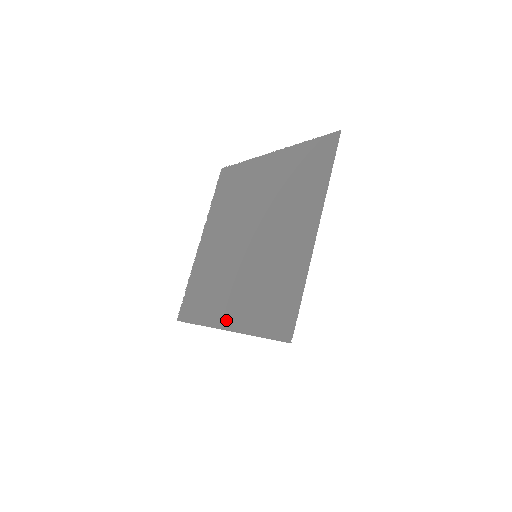
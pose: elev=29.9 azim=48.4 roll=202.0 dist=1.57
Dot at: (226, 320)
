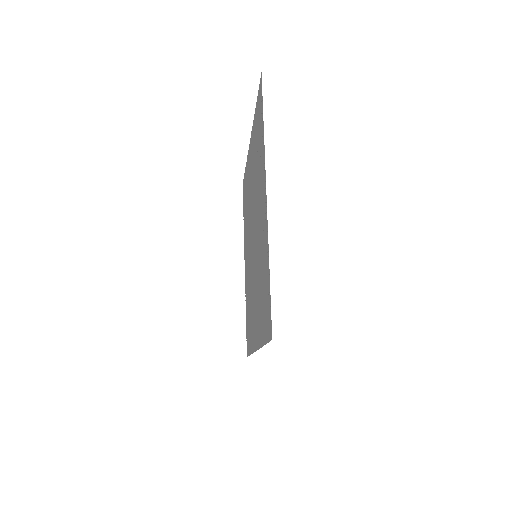
Dot at: (255, 339)
